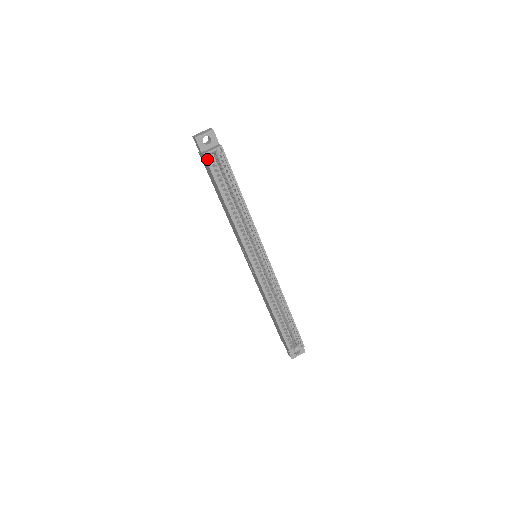
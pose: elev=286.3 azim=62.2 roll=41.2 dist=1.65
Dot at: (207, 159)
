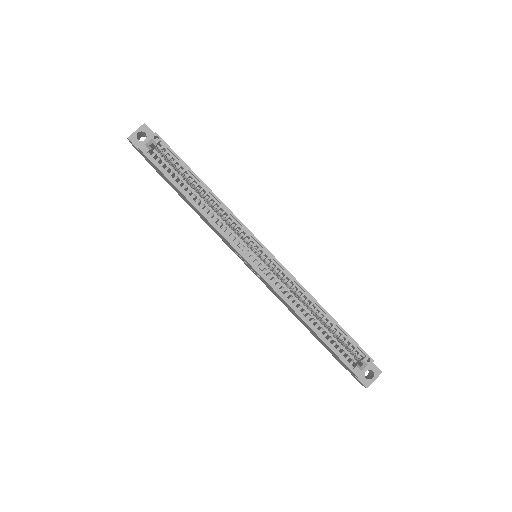
Dot at: (144, 152)
